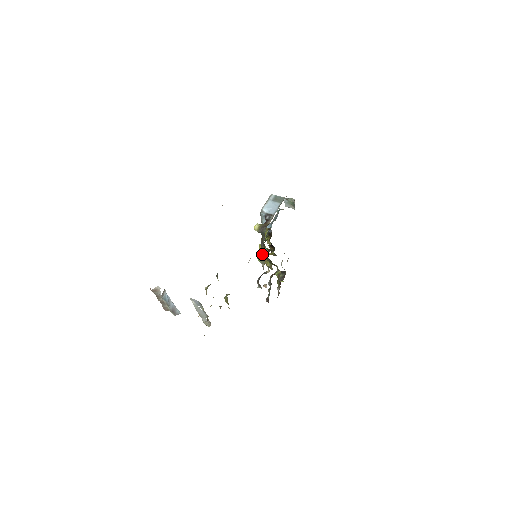
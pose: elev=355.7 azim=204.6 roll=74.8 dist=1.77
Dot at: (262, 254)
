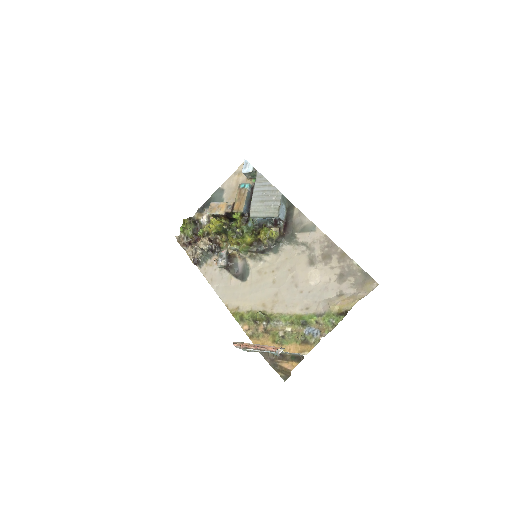
Dot at: (249, 246)
